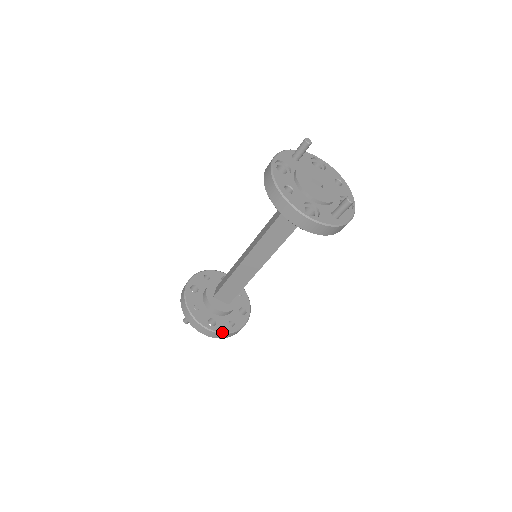
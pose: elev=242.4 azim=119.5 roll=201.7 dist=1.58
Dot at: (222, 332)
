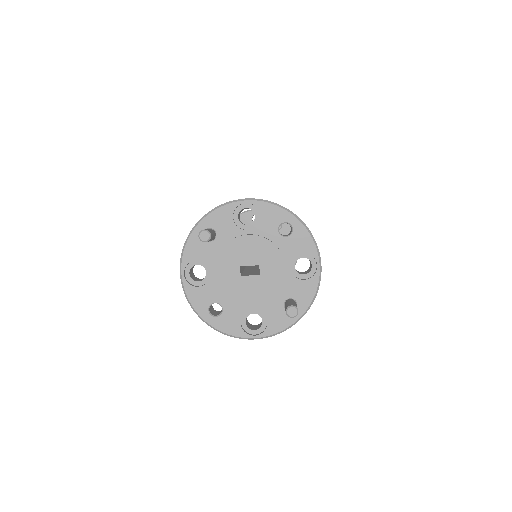
Dot at: occluded
